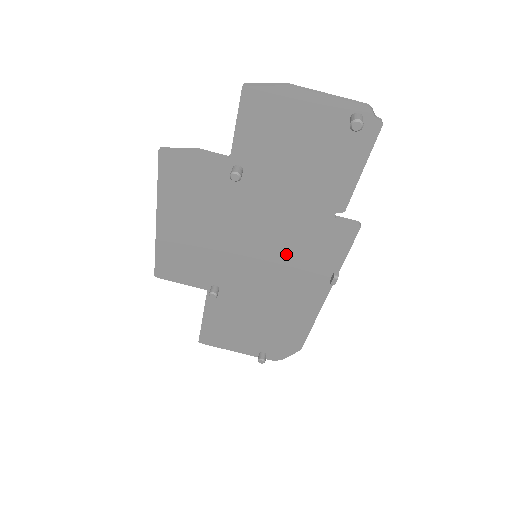
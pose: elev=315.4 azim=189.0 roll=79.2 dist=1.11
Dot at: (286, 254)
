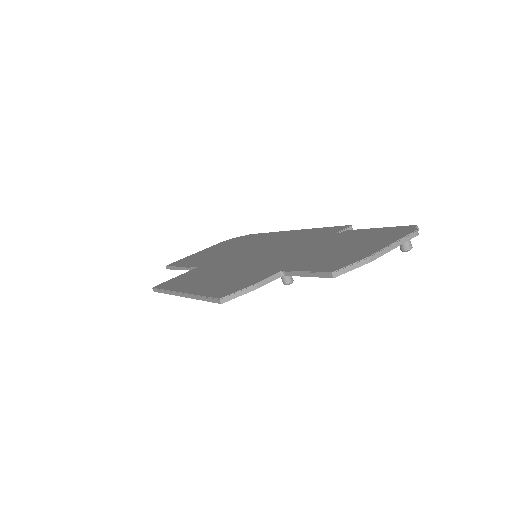
Dot at: occluded
